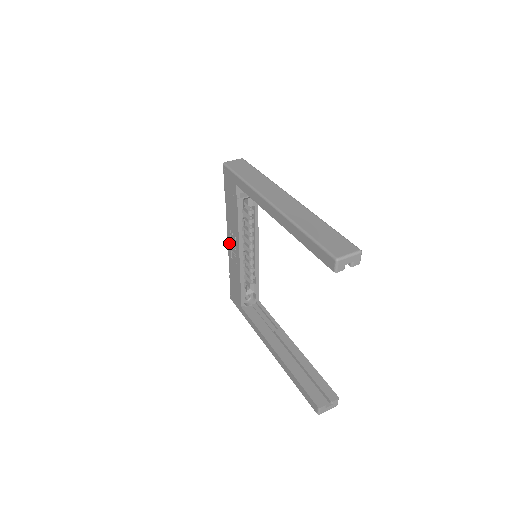
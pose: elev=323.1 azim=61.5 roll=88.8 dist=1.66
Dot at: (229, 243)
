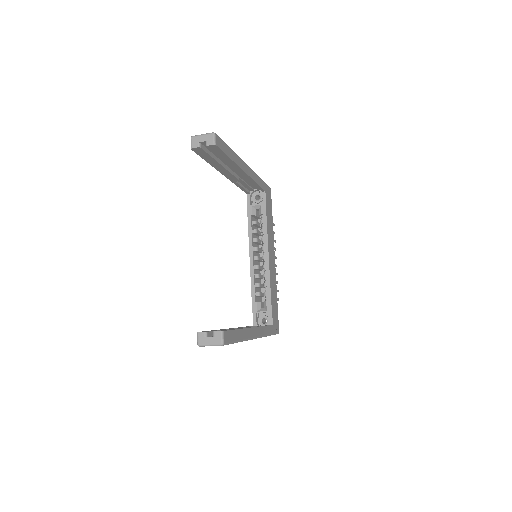
Dot at: occluded
